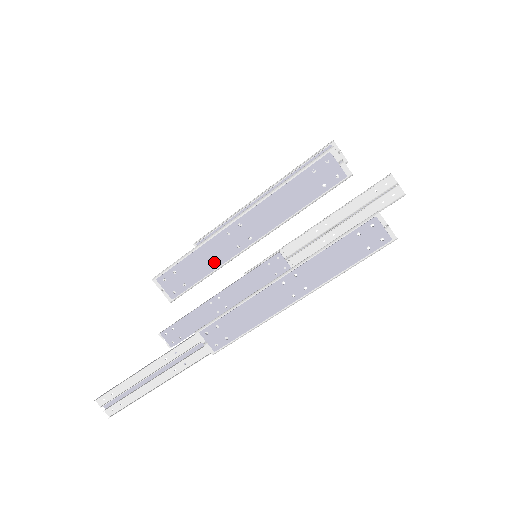
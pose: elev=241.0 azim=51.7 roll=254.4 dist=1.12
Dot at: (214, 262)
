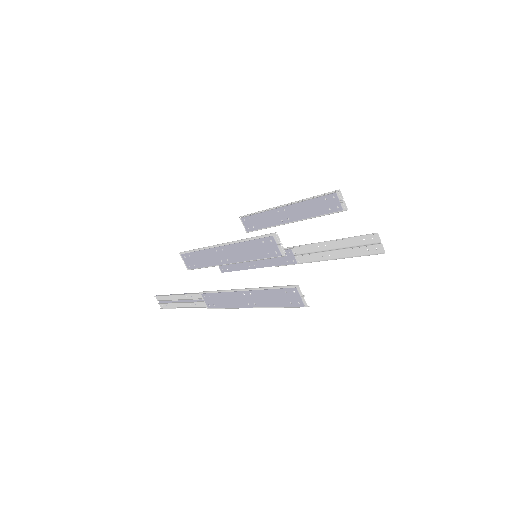
Dot at: (209, 262)
